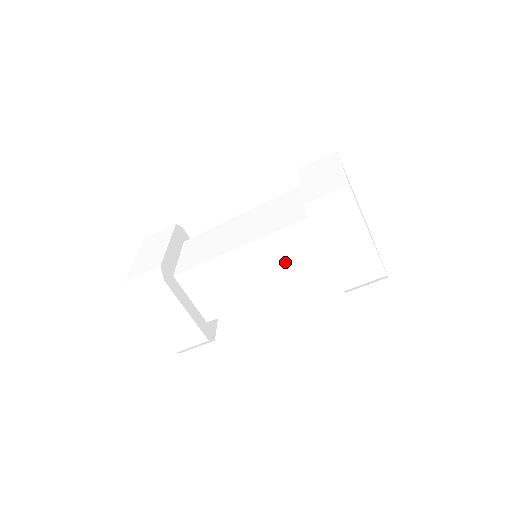
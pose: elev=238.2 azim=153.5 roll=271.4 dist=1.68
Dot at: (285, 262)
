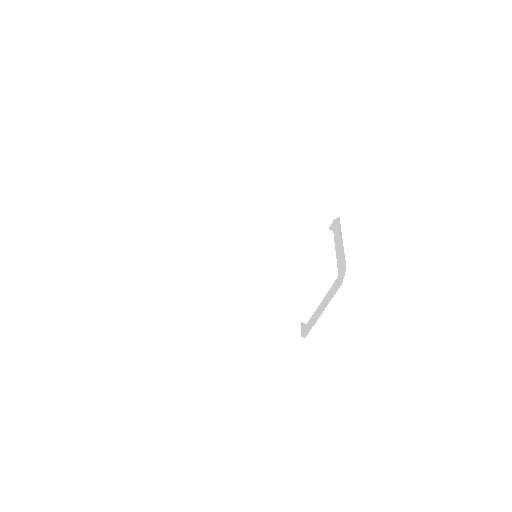
Dot at: (285, 287)
